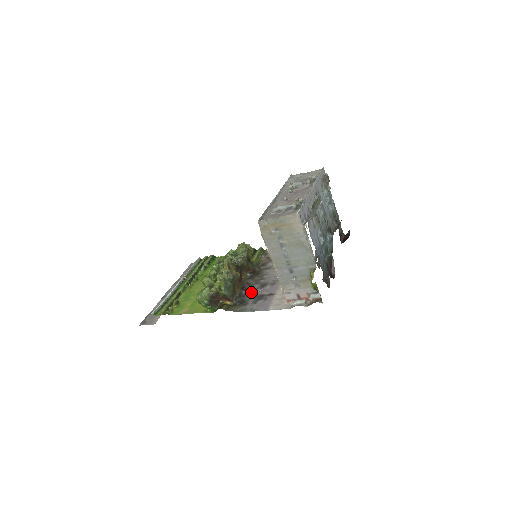
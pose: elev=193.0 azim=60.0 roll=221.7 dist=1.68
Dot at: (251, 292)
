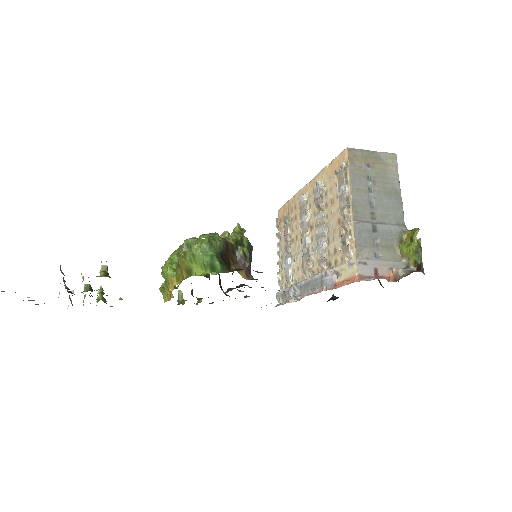
Dot at: (263, 287)
